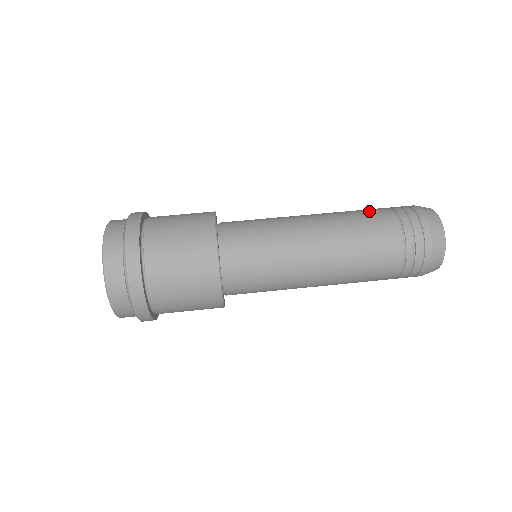
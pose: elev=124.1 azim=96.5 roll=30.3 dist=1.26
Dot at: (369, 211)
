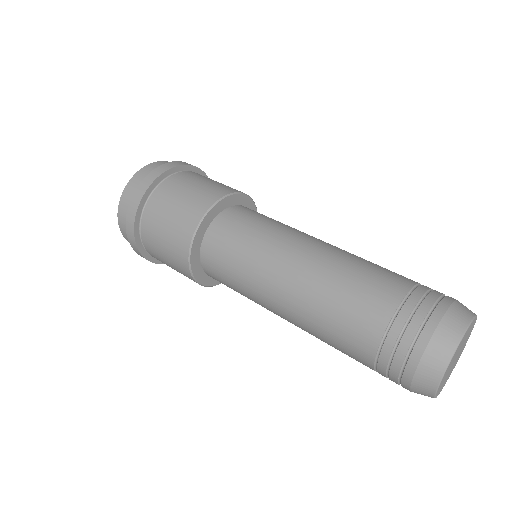
Dot at: (380, 275)
